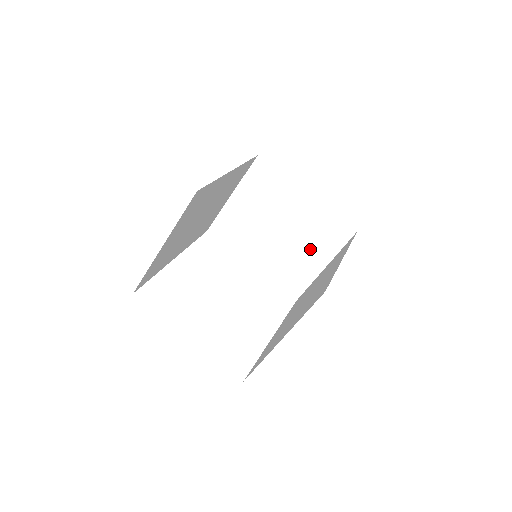
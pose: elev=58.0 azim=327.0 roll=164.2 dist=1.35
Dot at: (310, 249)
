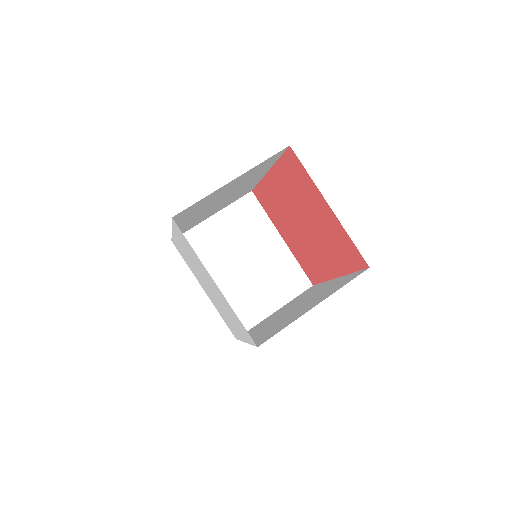
Dot at: (267, 289)
